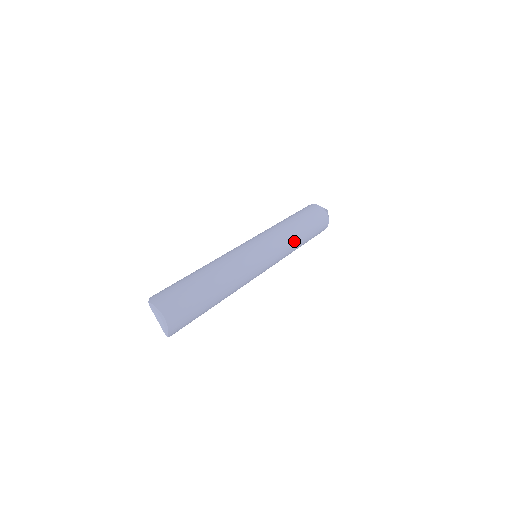
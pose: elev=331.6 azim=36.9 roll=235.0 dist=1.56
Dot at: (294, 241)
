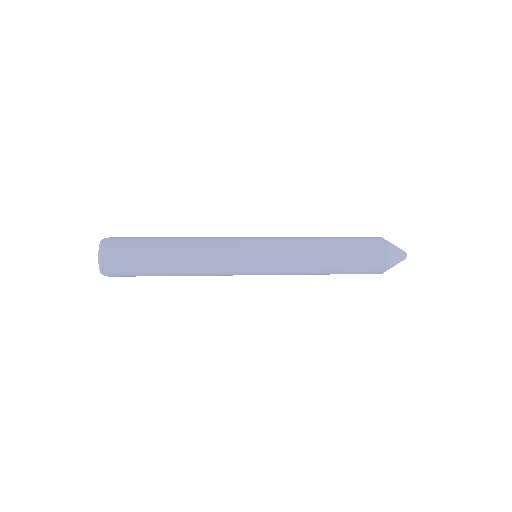
Dot at: (308, 263)
